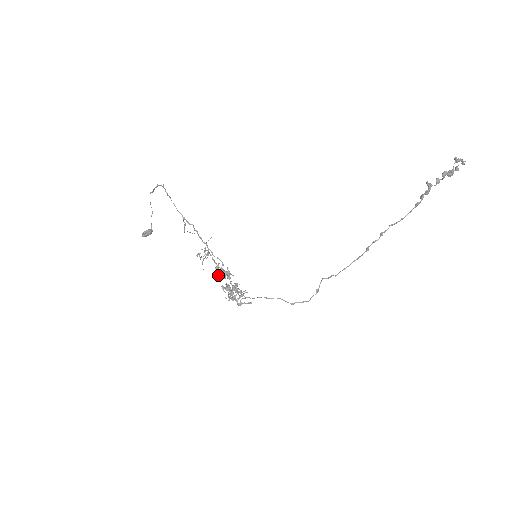
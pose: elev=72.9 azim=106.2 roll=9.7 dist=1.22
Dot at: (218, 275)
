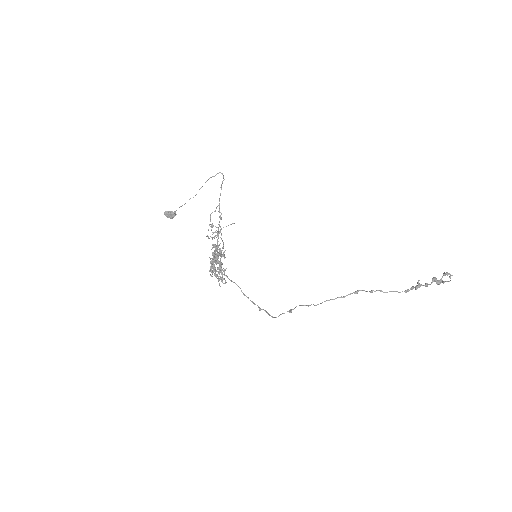
Dot at: (216, 245)
